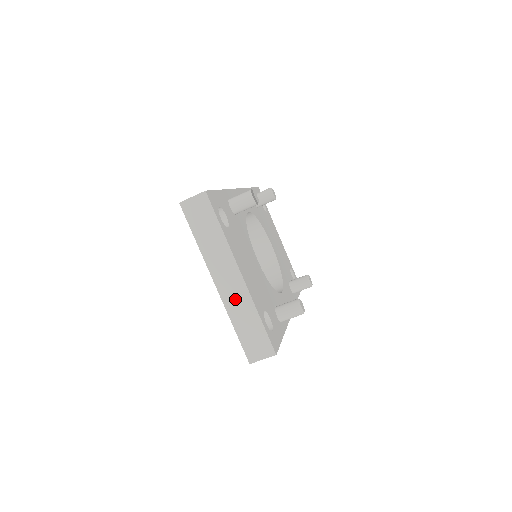
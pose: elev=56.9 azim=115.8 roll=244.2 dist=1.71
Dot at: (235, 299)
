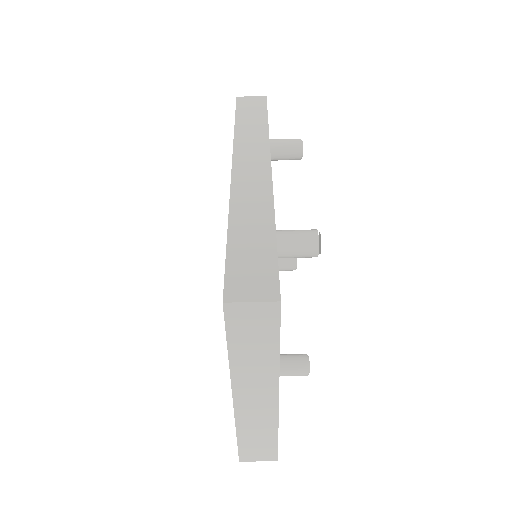
Dot at: (254, 415)
